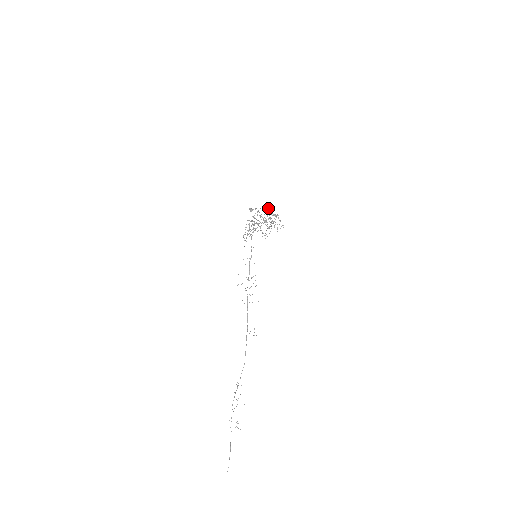
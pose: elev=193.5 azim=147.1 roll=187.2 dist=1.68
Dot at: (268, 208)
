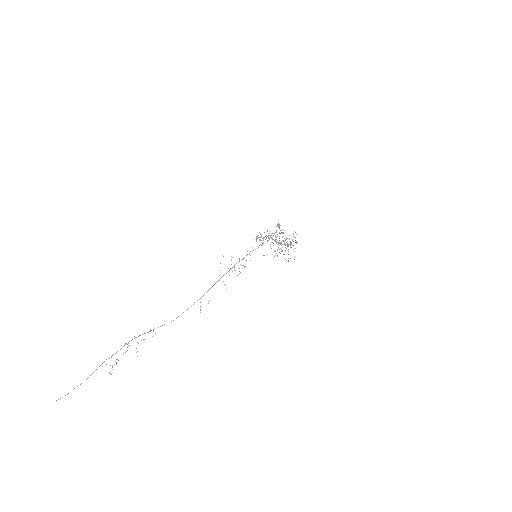
Dot at: occluded
